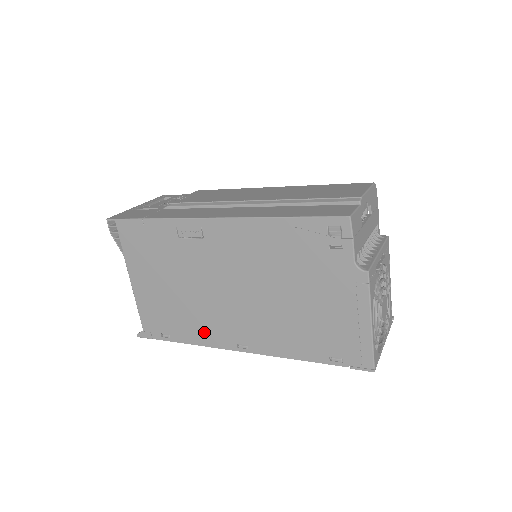
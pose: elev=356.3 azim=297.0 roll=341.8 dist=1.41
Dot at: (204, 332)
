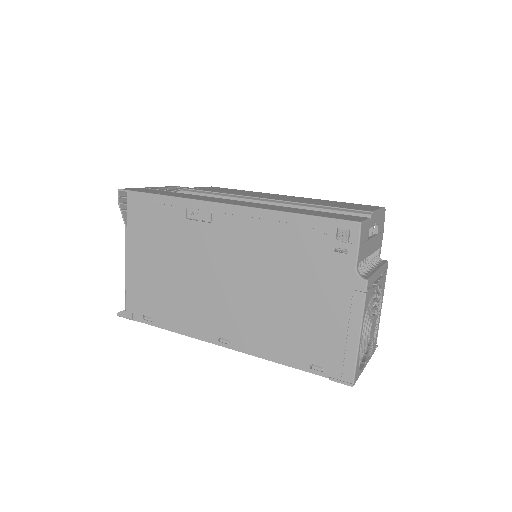
Dot at: (188, 320)
